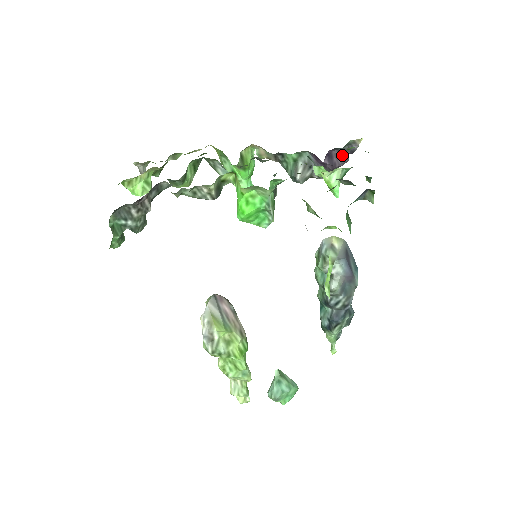
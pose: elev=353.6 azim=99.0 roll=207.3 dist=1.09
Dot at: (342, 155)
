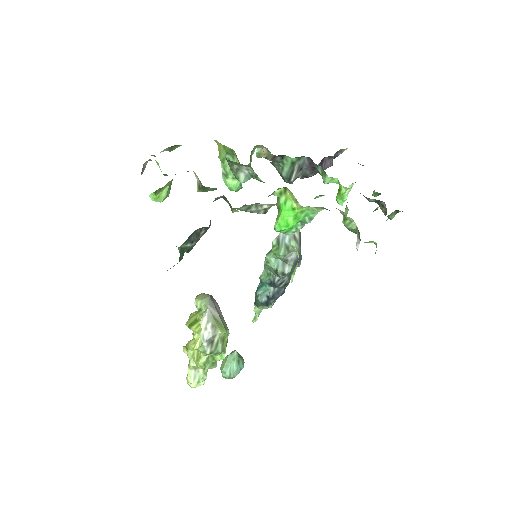
Dot at: (330, 161)
